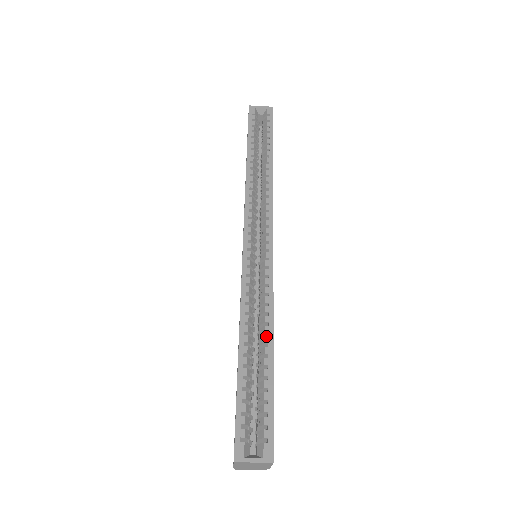
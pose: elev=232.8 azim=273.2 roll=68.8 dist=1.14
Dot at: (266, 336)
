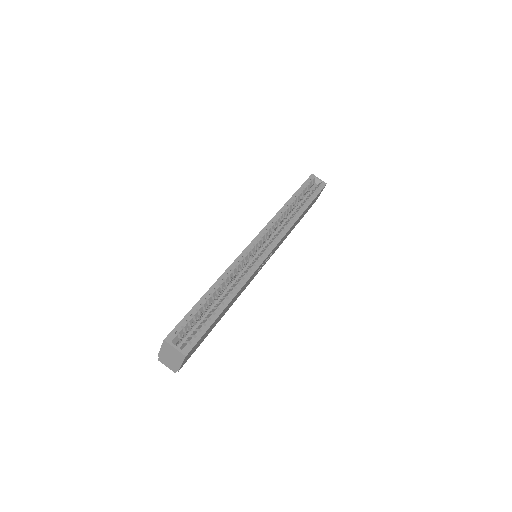
Dot at: (230, 293)
